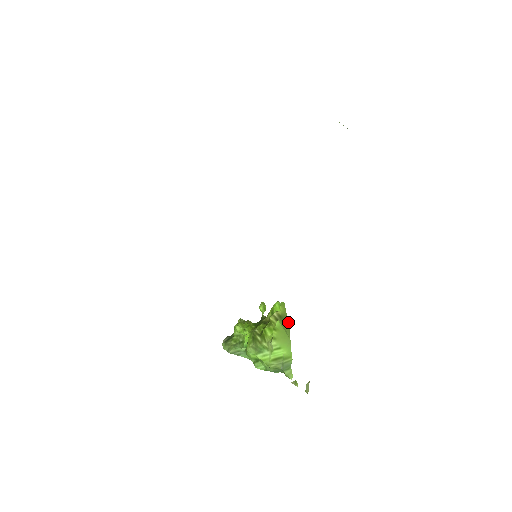
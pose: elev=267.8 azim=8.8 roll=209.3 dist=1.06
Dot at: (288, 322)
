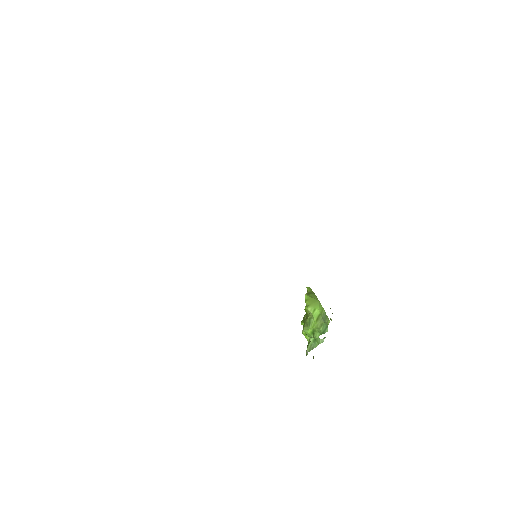
Dot at: (314, 293)
